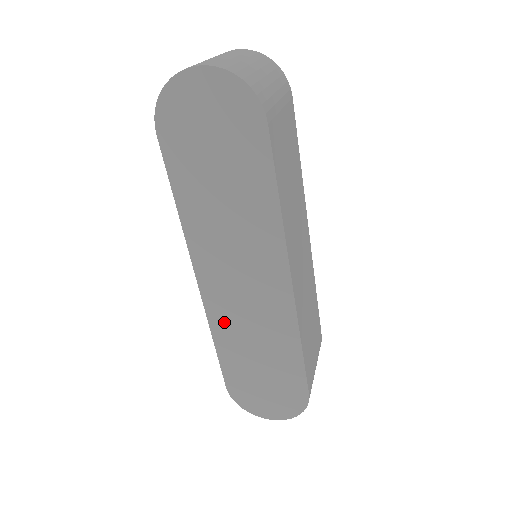
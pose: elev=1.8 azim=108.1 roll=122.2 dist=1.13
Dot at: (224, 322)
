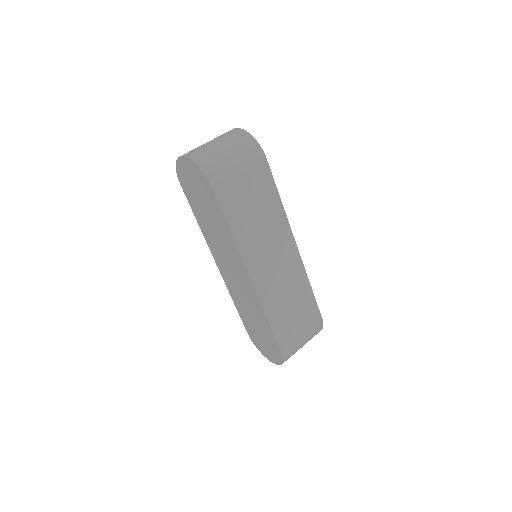
Dot at: (234, 293)
